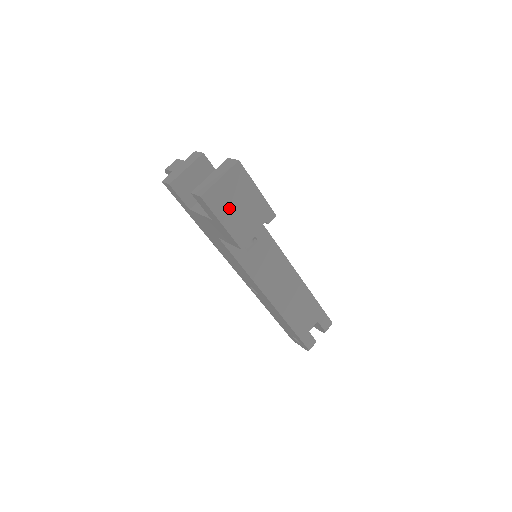
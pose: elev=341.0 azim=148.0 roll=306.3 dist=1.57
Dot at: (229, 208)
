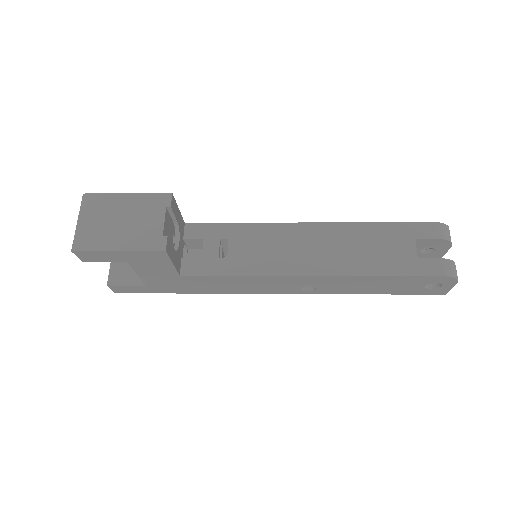
Dot at: (111, 233)
